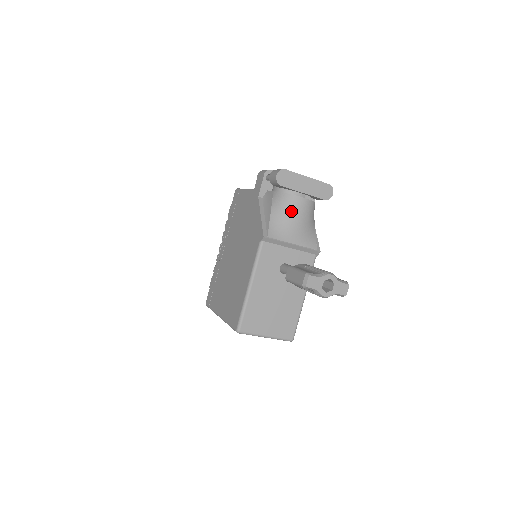
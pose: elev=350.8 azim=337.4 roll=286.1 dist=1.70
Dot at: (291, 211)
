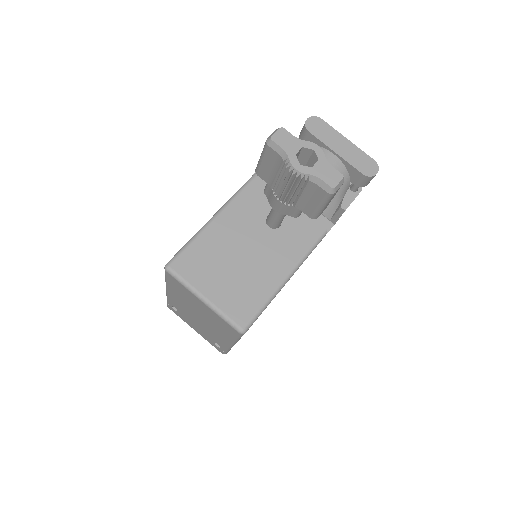
Dot at: occluded
